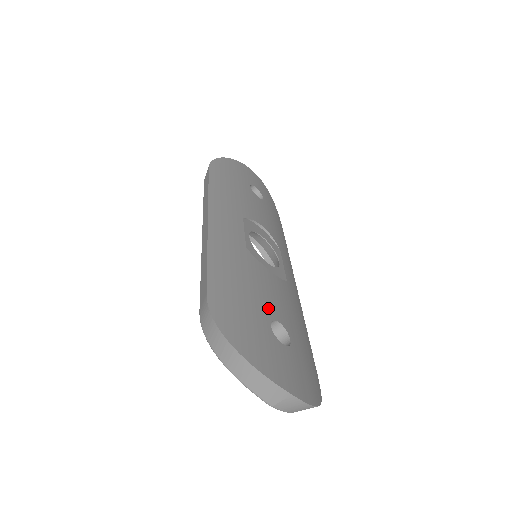
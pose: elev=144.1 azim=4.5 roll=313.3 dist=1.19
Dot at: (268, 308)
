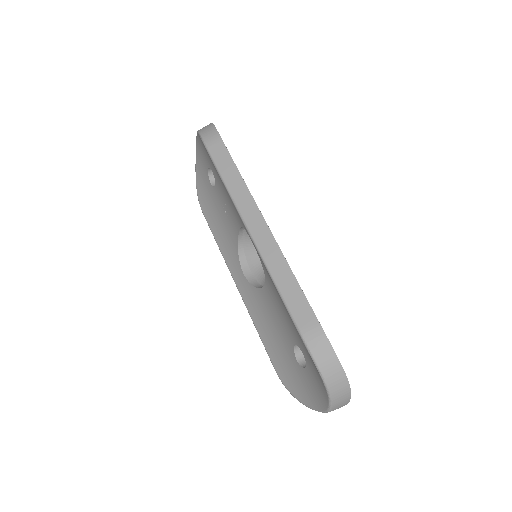
Dot at: occluded
